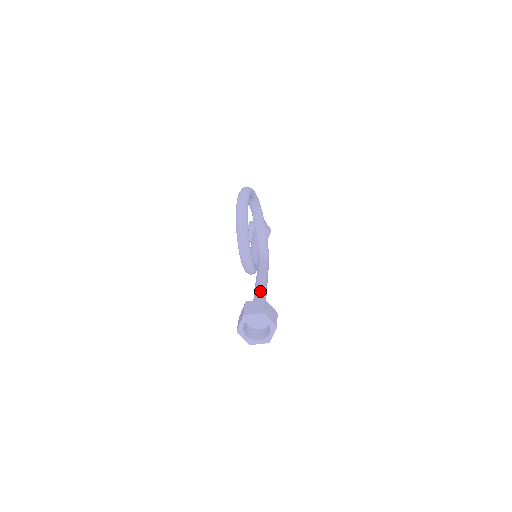
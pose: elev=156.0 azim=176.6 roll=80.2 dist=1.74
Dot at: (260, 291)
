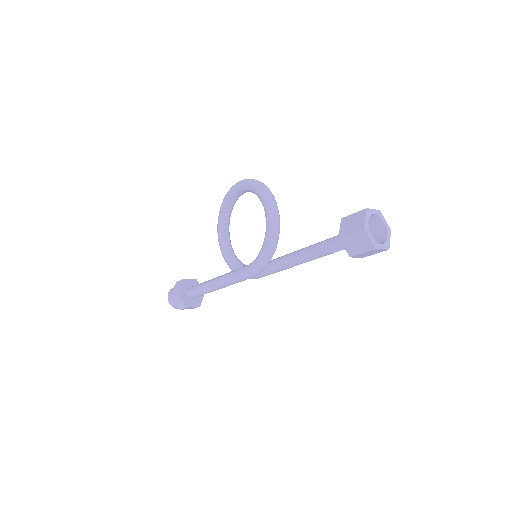
Dot at: occluded
